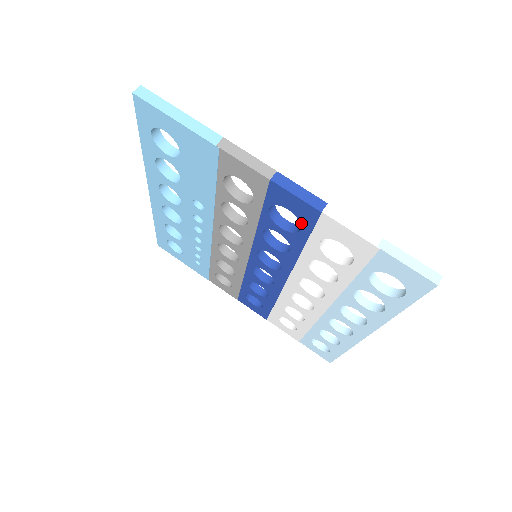
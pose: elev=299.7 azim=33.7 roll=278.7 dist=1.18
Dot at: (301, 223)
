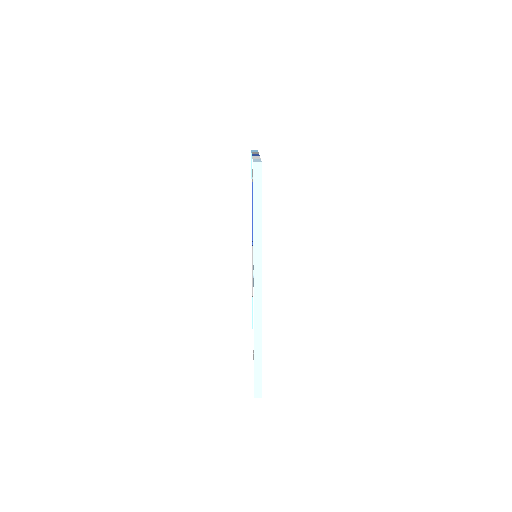
Dot at: occluded
